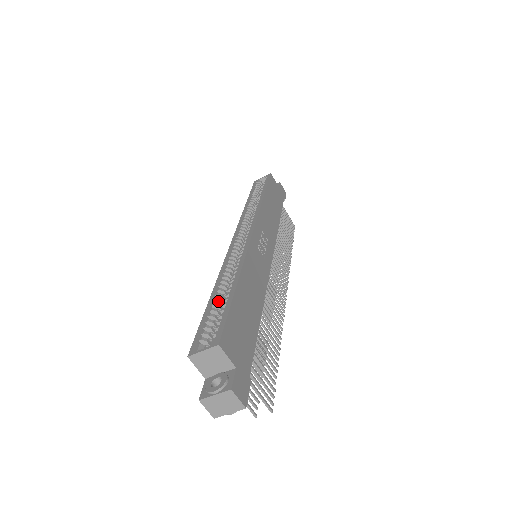
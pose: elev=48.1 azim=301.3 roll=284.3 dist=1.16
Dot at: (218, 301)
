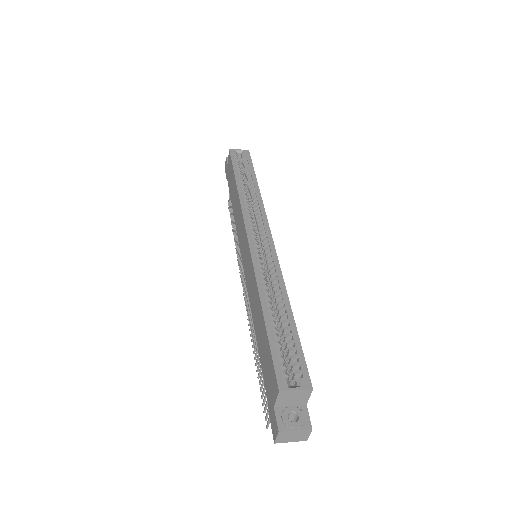
Dot at: (274, 324)
